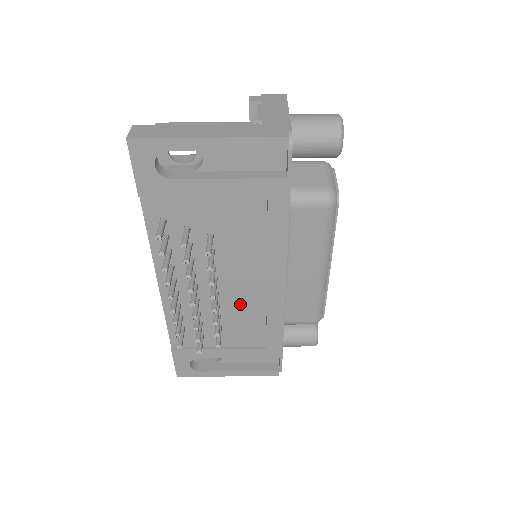
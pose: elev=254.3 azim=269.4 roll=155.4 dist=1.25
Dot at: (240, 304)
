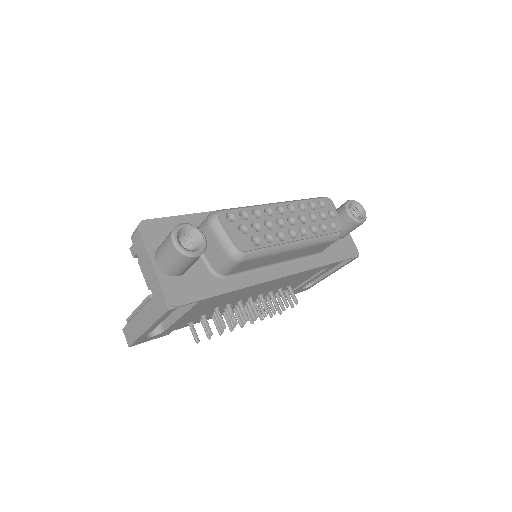
Dot at: (279, 285)
